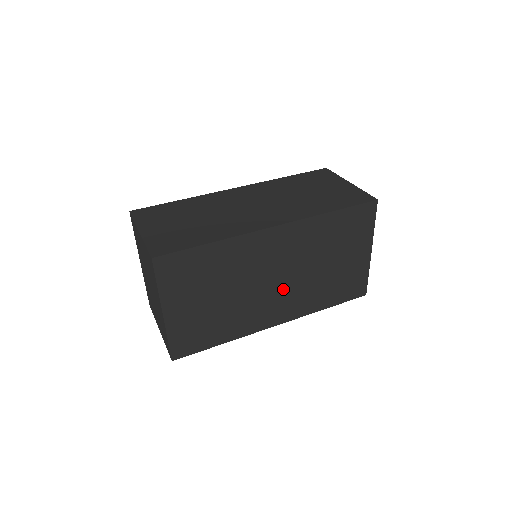
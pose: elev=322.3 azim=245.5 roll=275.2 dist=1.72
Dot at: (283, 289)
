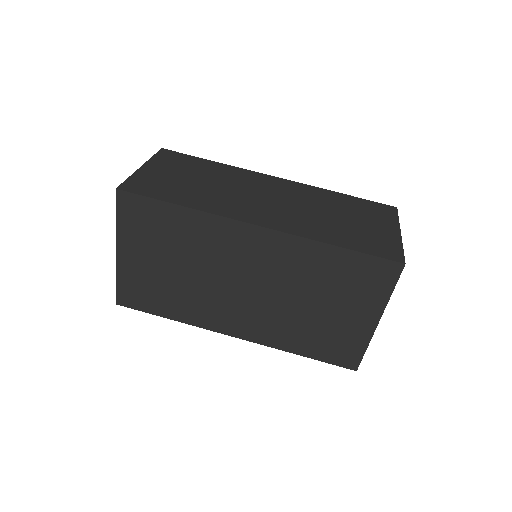
Dot at: (251, 302)
